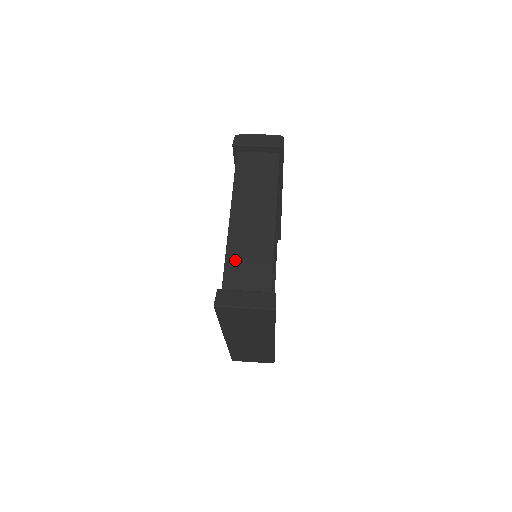
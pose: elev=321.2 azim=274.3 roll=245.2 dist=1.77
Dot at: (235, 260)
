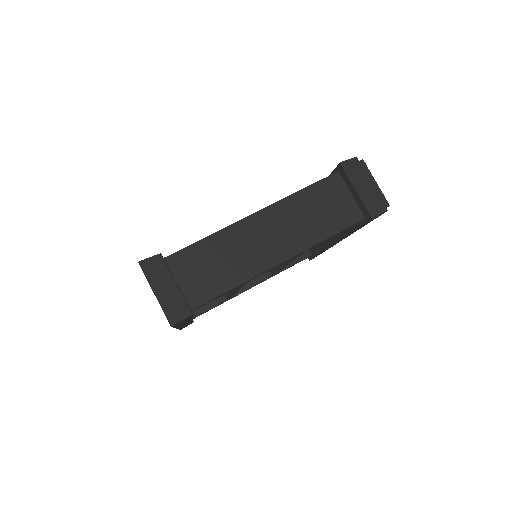
Dot at: (207, 250)
